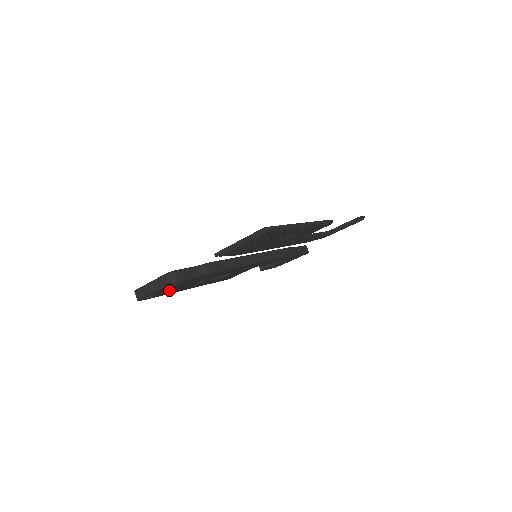
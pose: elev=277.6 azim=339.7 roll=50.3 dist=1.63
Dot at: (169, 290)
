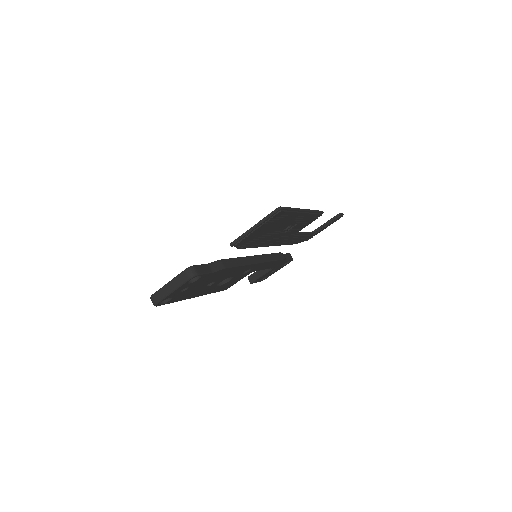
Dot at: (183, 293)
